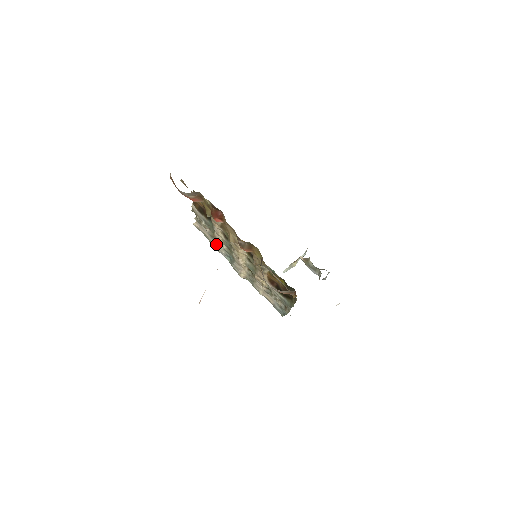
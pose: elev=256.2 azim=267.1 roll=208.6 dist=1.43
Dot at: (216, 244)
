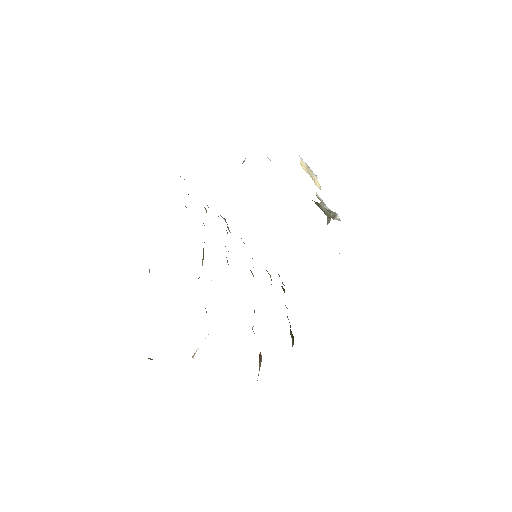
Dot at: occluded
